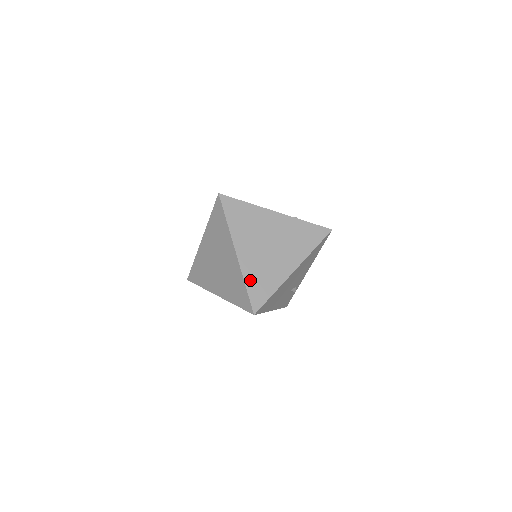
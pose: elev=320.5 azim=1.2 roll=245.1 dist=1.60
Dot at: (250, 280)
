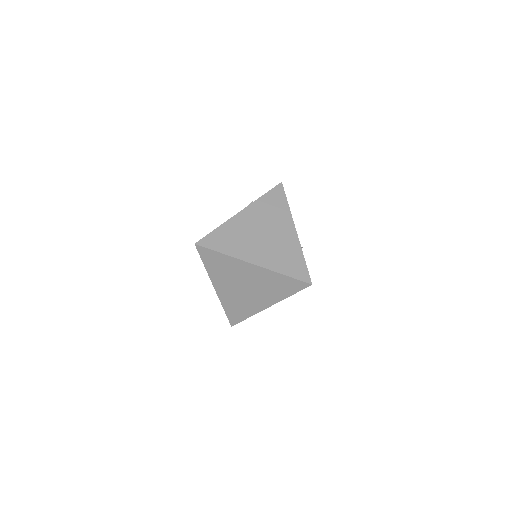
Dot at: (282, 269)
